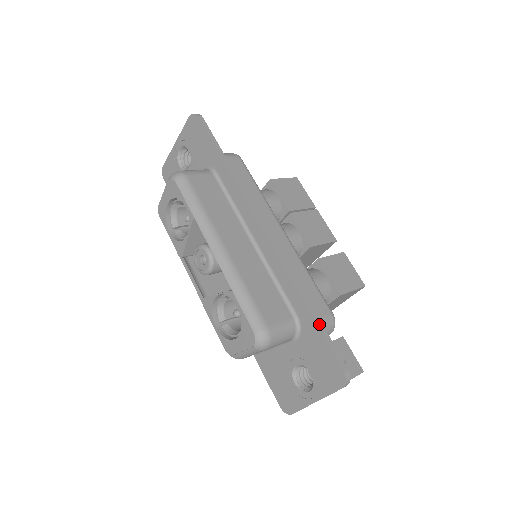
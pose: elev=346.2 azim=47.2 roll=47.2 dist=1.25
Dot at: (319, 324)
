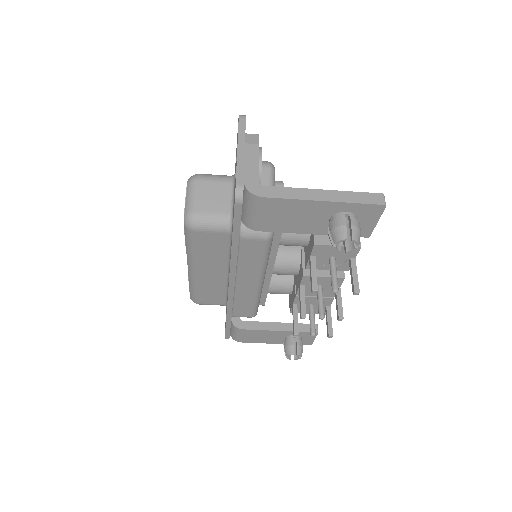
Dot at: occluded
